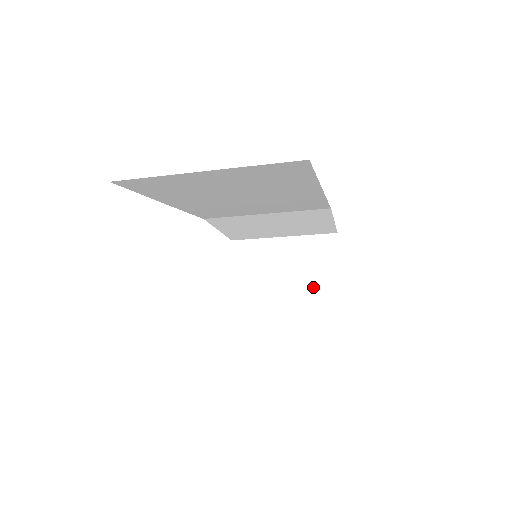
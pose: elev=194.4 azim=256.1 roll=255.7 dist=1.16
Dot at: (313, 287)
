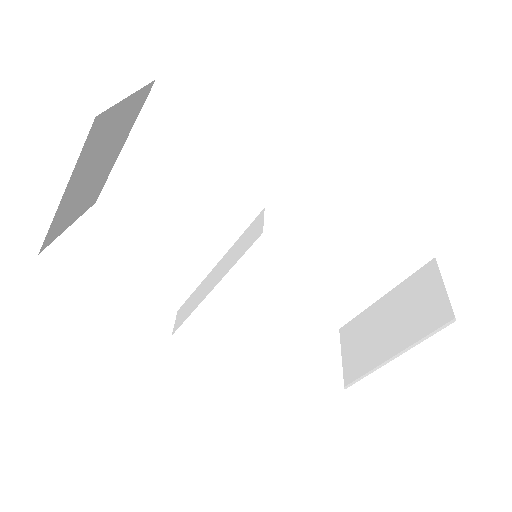
Dot at: (422, 331)
